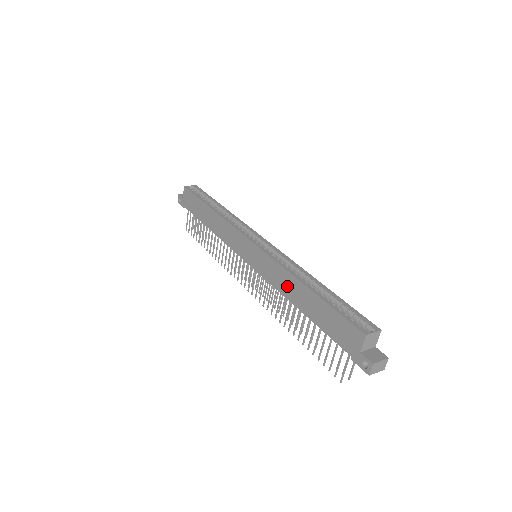
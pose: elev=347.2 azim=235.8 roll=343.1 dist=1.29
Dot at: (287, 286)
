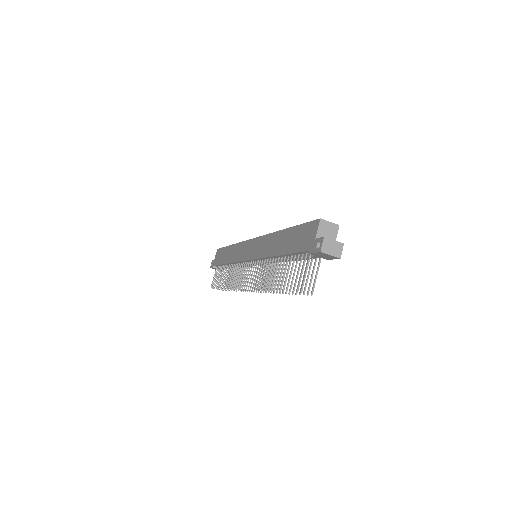
Dot at: (271, 245)
